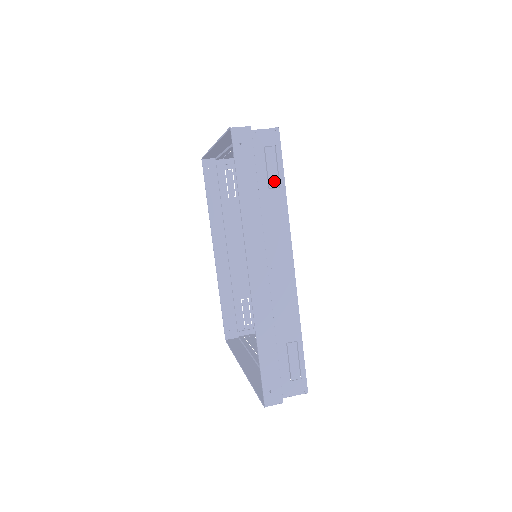
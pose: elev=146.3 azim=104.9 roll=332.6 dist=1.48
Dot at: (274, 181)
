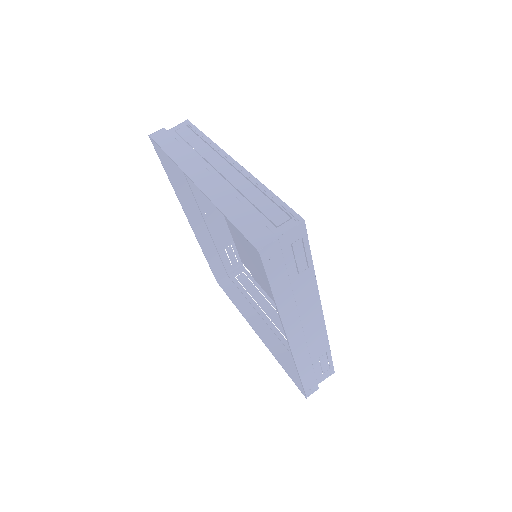
Dot at: (303, 266)
